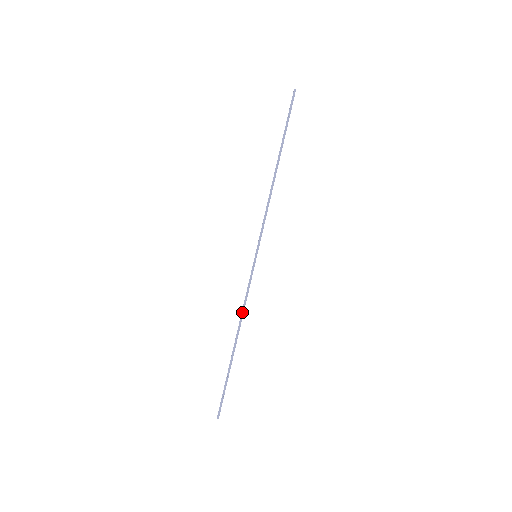
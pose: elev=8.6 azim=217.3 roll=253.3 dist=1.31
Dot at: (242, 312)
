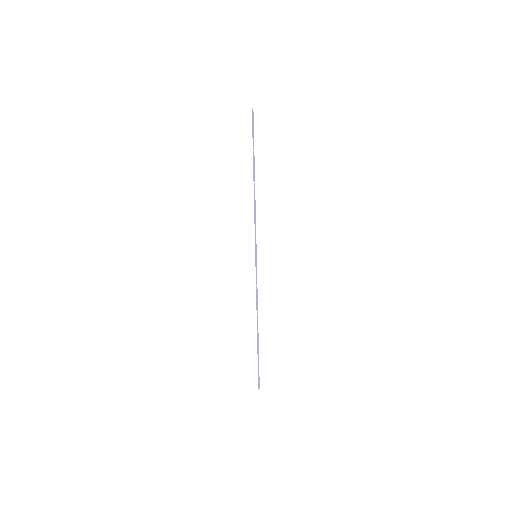
Dot at: (256, 303)
